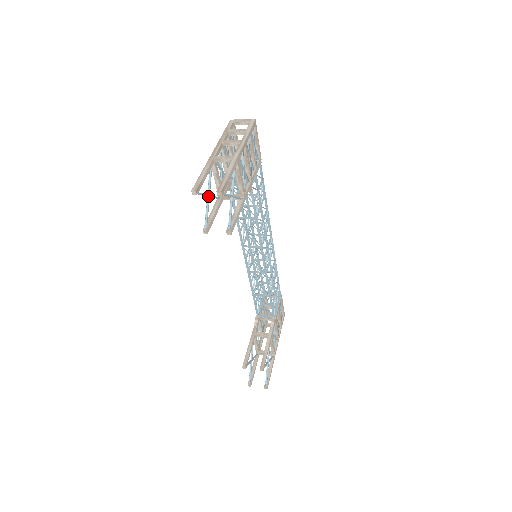
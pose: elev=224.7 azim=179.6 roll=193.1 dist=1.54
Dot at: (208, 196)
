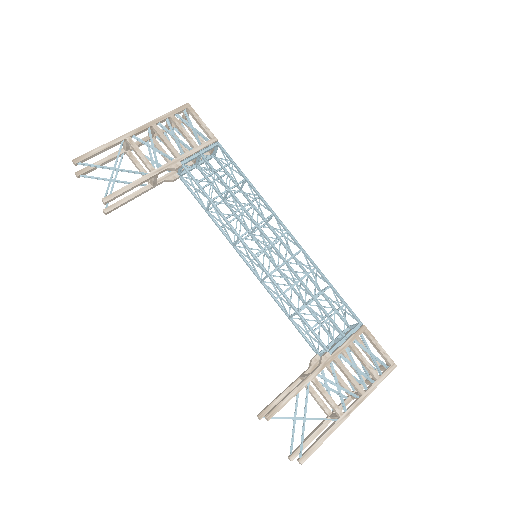
Dot at: (114, 181)
